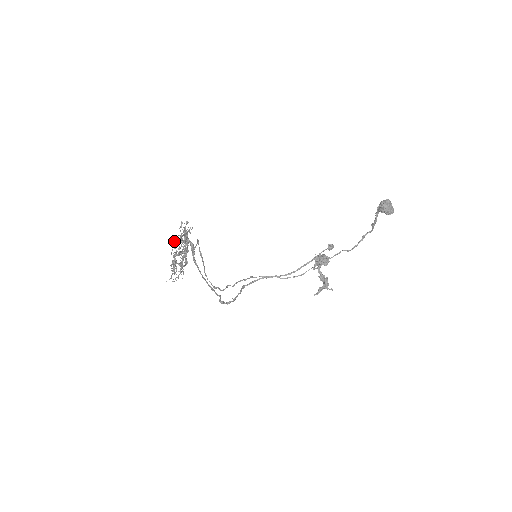
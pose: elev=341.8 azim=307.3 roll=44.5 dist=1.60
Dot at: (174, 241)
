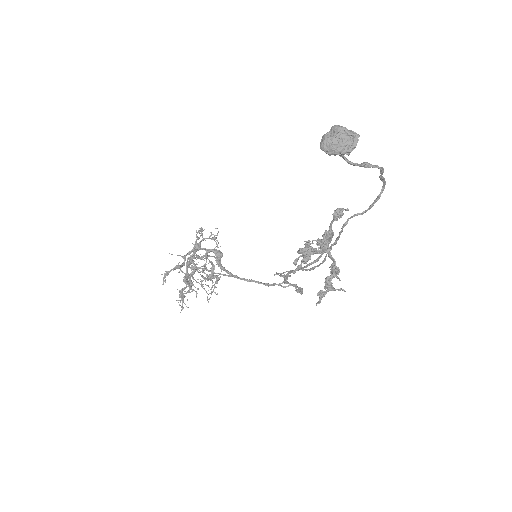
Dot at: (197, 255)
